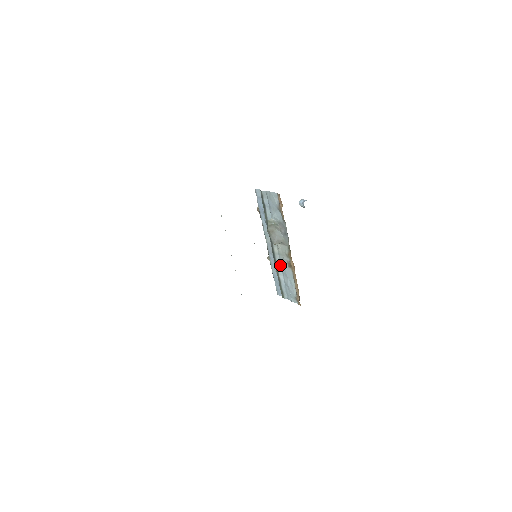
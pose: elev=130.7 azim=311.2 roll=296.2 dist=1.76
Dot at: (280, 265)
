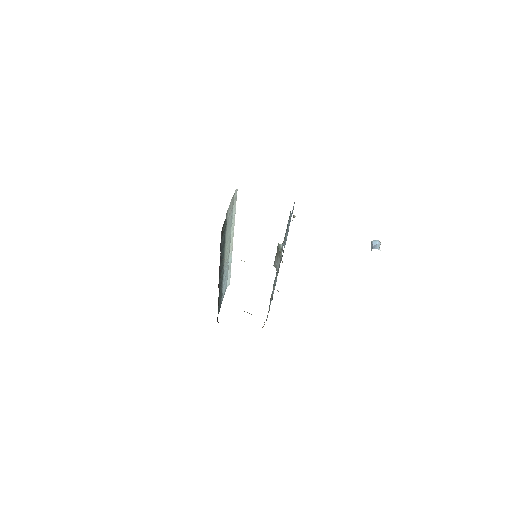
Dot at: (275, 283)
